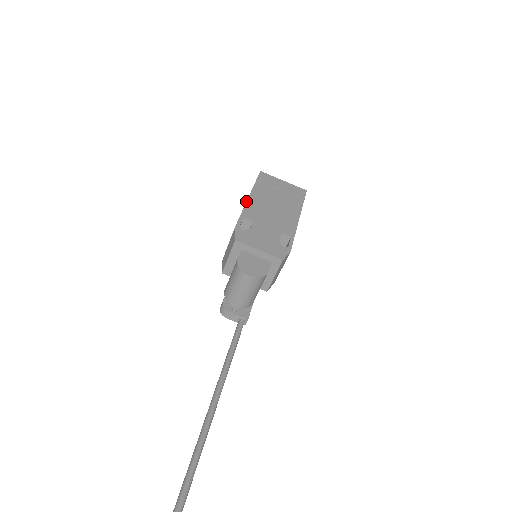
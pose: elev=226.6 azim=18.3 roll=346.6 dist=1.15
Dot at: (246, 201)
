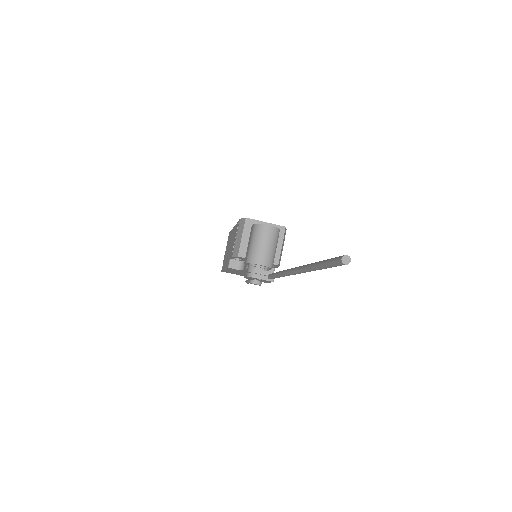
Dot at: (233, 228)
